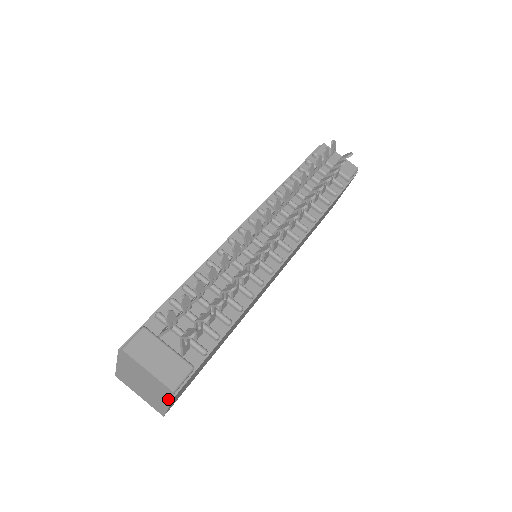
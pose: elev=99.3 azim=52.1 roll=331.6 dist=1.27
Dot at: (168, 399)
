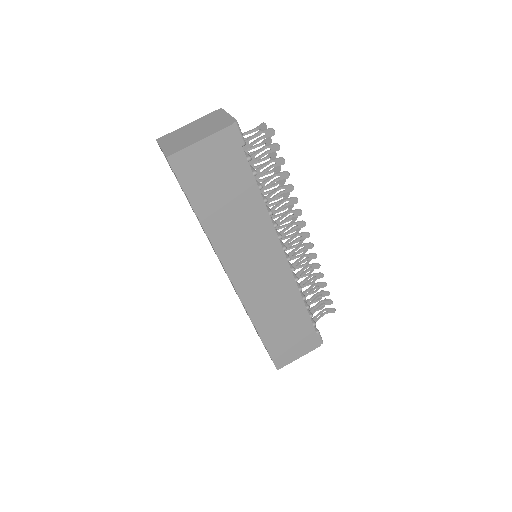
Dot at: (215, 131)
